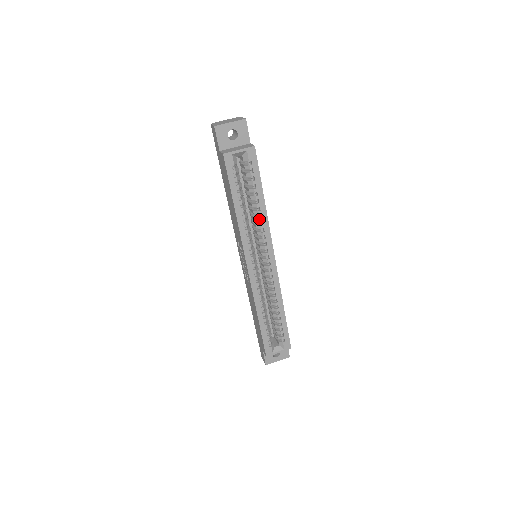
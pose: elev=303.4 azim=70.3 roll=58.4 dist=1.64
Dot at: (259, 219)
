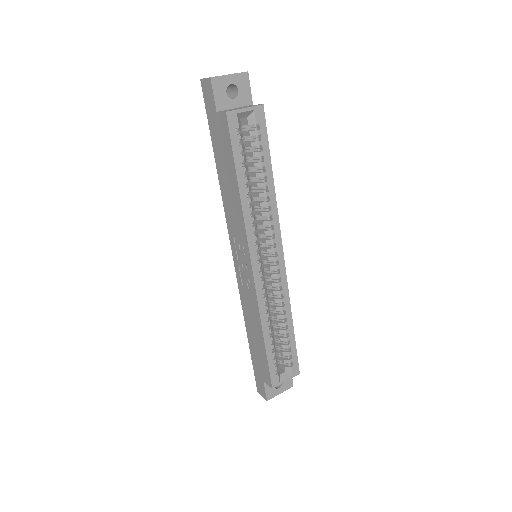
Dot at: (266, 203)
